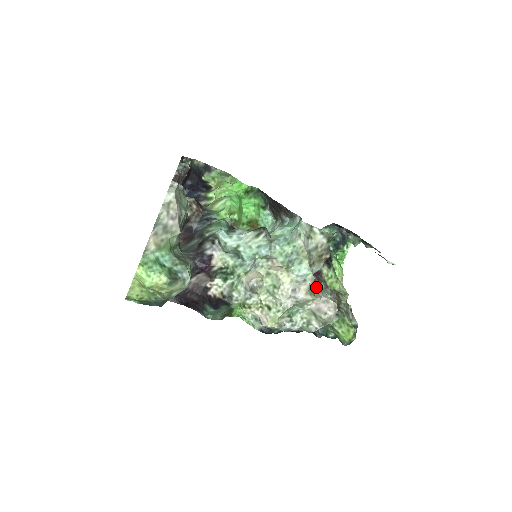
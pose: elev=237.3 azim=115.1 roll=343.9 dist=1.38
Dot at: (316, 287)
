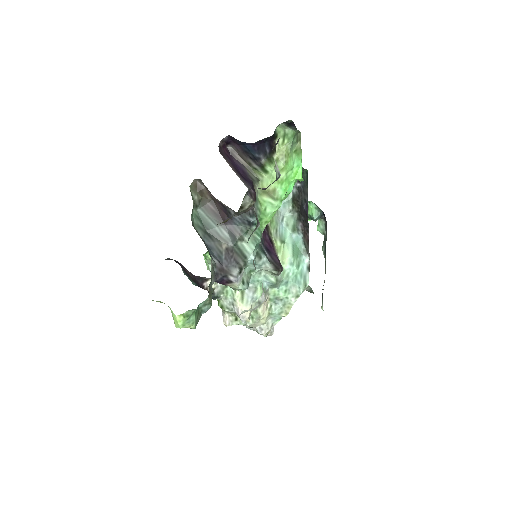
Dot at: occluded
